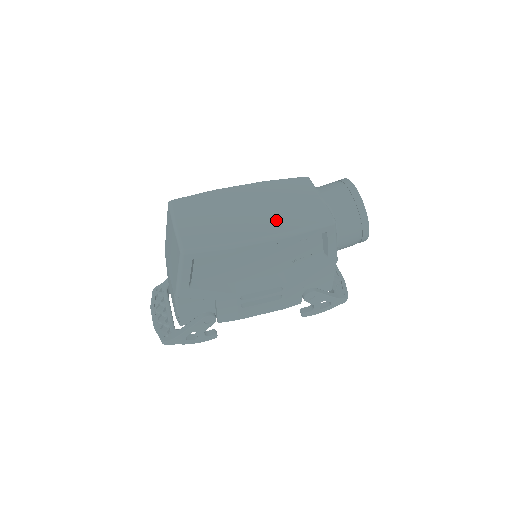
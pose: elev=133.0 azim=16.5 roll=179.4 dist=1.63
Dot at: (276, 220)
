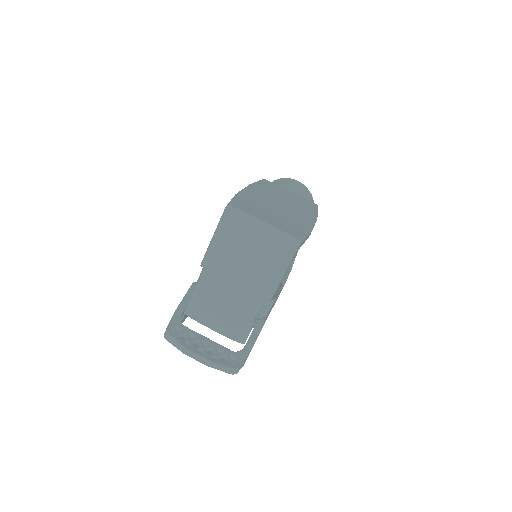
Dot at: (300, 209)
